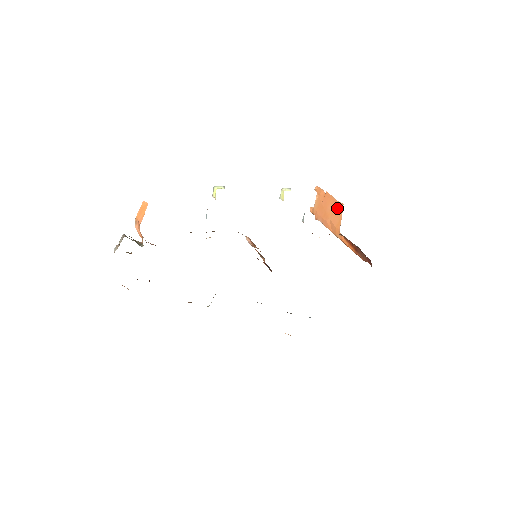
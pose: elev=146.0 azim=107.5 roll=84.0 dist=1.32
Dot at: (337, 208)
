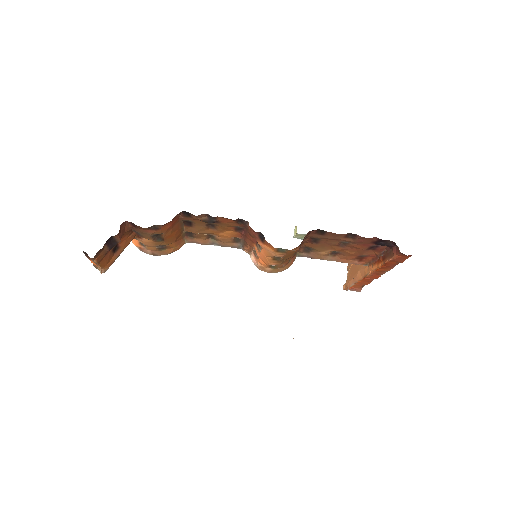
Dot at: occluded
